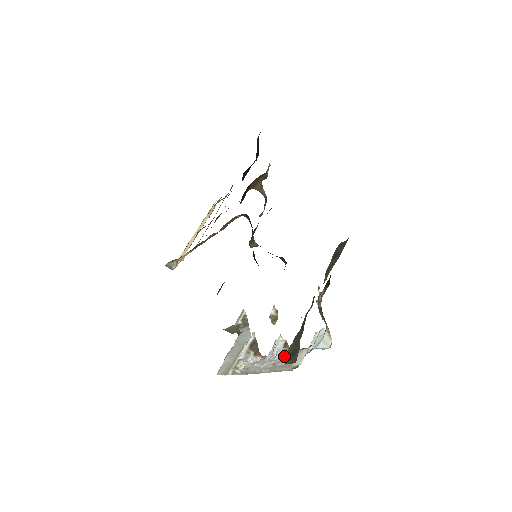
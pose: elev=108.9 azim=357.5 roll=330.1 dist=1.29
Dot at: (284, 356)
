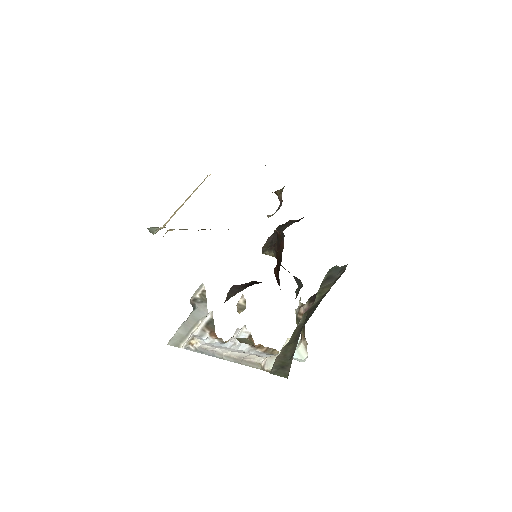
Dot at: (250, 350)
